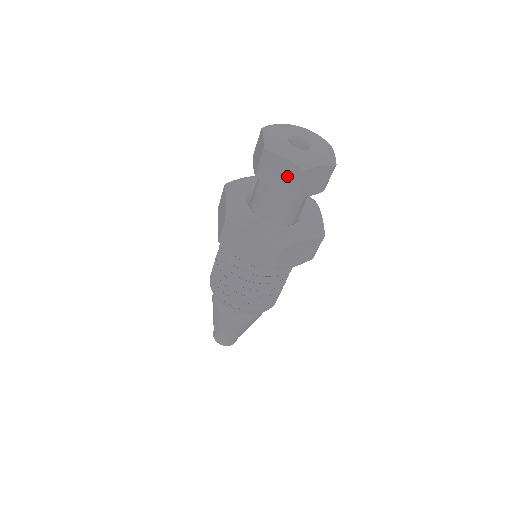
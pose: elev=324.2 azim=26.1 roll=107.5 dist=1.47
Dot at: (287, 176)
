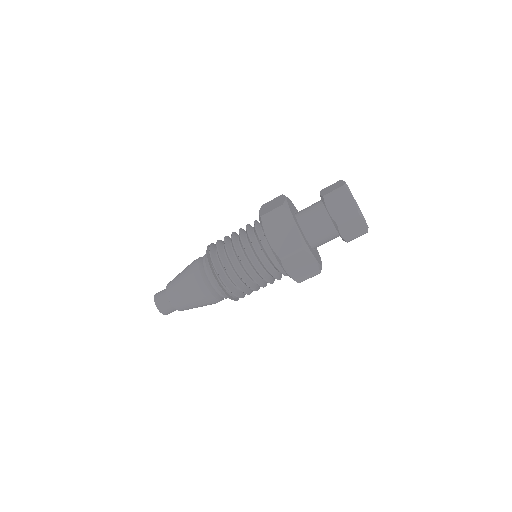
Dot at: (345, 210)
